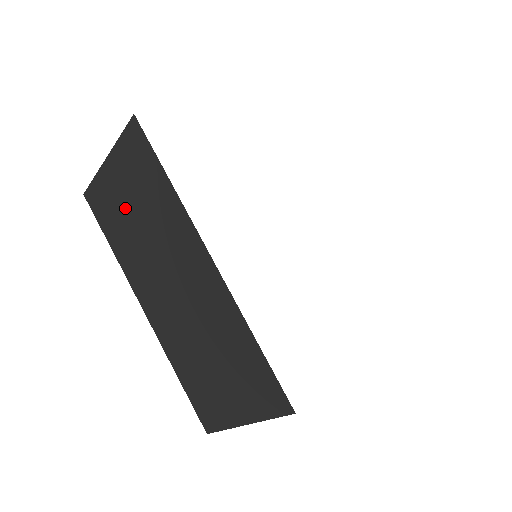
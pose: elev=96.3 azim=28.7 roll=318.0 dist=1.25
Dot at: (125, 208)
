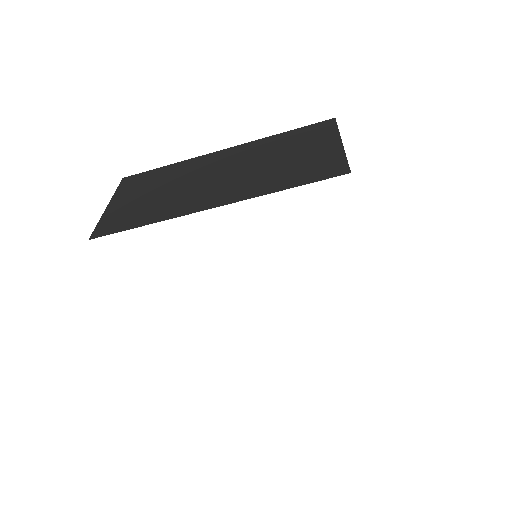
Dot at: occluded
